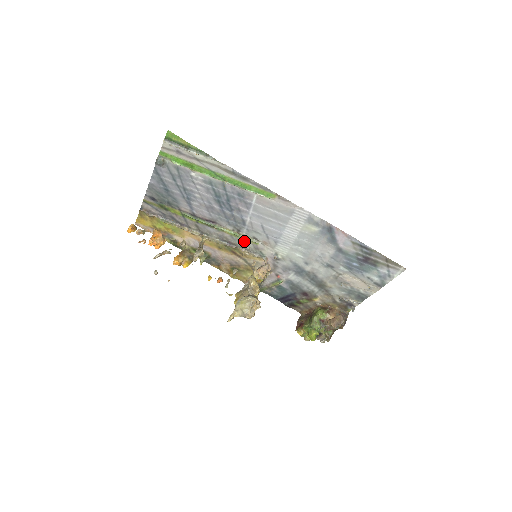
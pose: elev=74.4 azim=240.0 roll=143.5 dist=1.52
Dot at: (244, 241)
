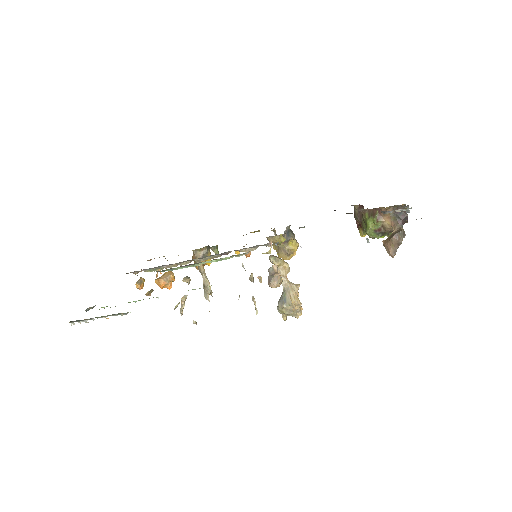
Dot at: occluded
